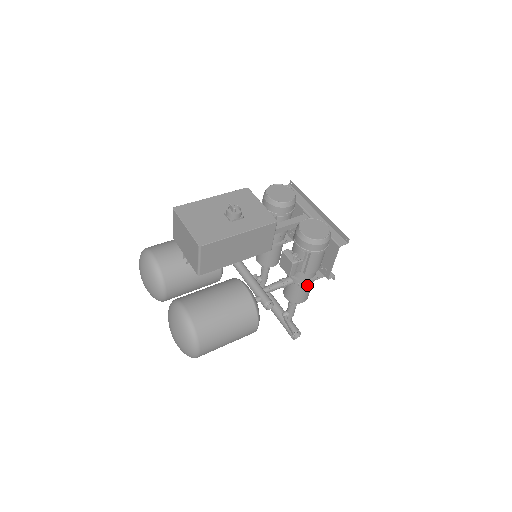
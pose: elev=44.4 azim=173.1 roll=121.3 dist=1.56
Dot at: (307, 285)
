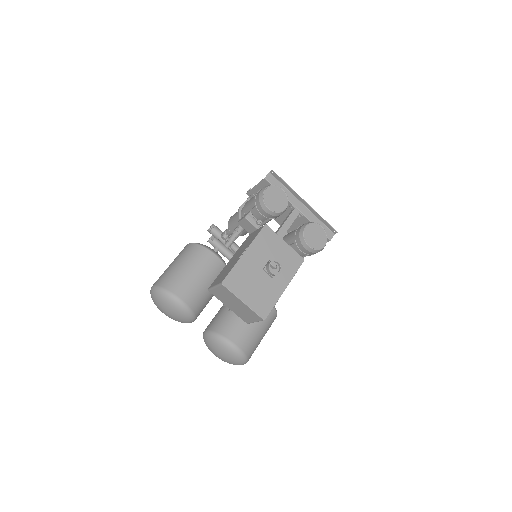
Dot at: occluded
